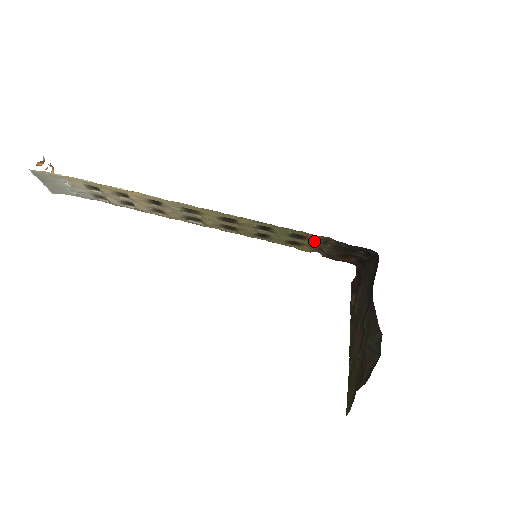
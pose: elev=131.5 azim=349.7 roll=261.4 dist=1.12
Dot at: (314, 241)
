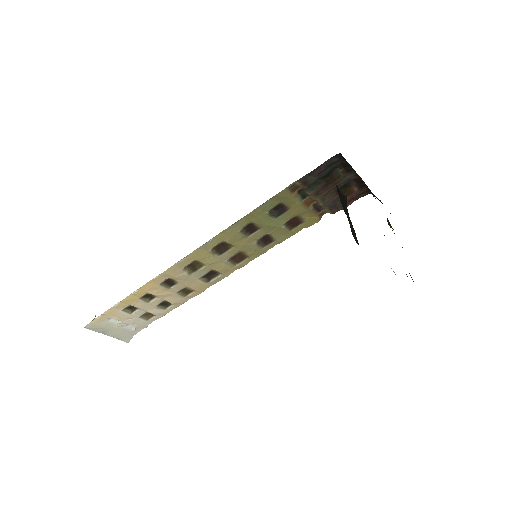
Dot at: (294, 202)
